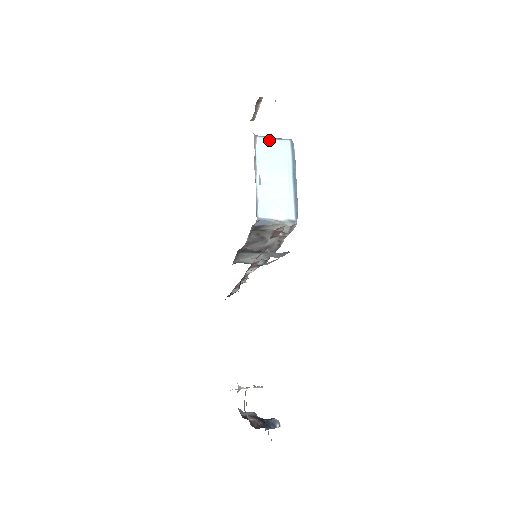
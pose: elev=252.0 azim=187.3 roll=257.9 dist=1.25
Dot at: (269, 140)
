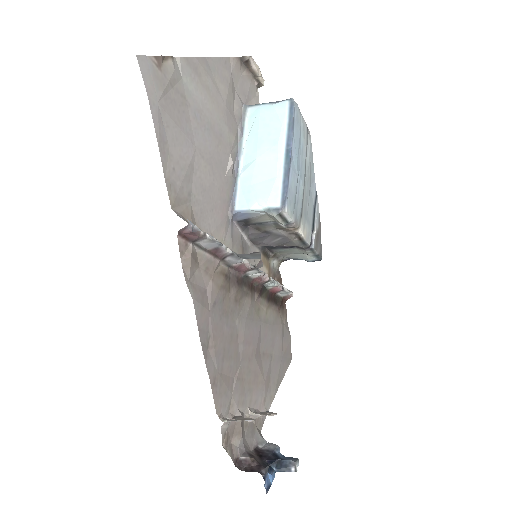
Dot at: (262, 107)
